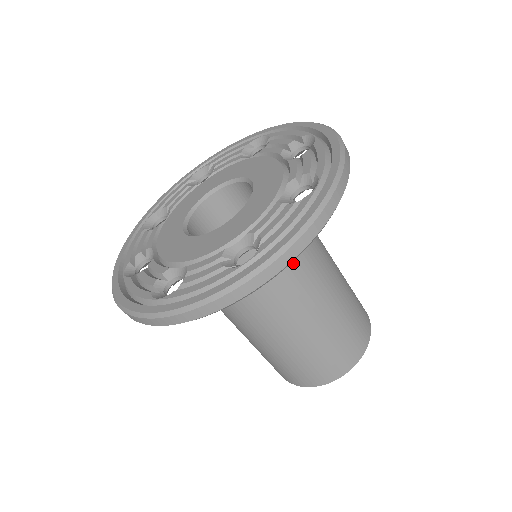
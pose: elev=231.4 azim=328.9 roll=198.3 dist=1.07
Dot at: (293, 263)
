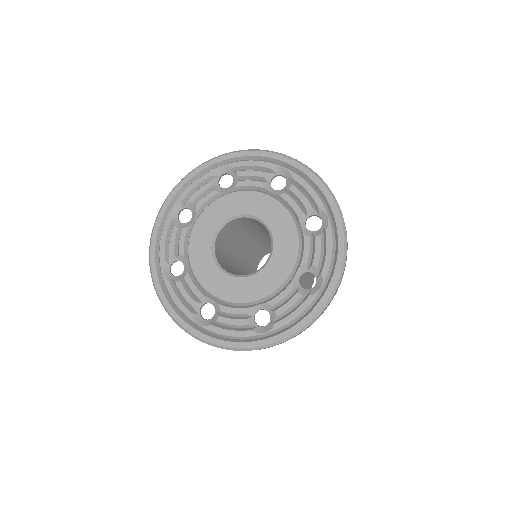
Dot at: occluded
